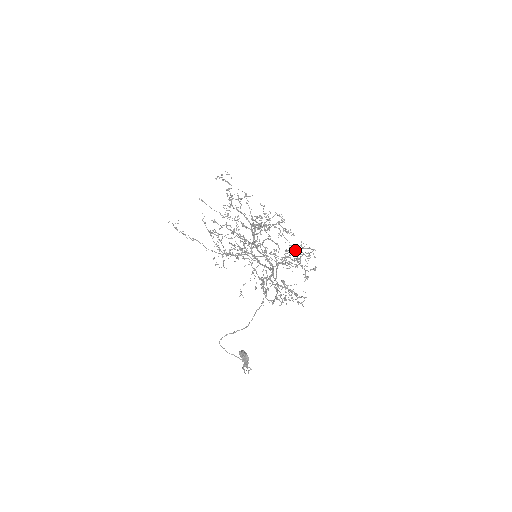
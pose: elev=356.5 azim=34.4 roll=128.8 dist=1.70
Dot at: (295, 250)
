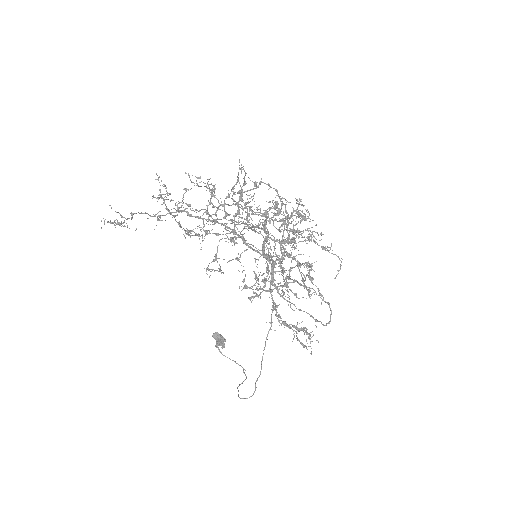
Dot at: occluded
